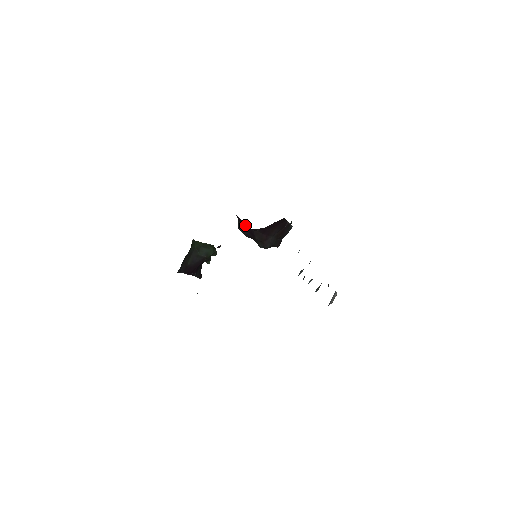
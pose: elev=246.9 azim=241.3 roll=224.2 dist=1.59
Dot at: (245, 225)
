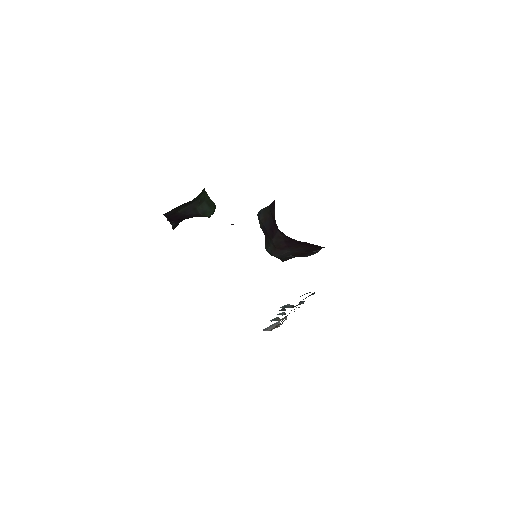
Dot at: (273, 217)
